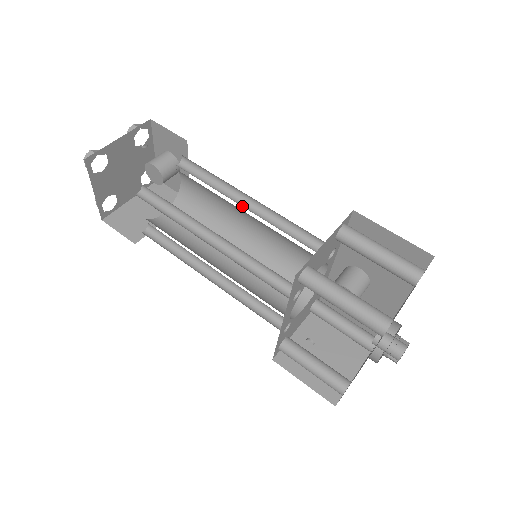
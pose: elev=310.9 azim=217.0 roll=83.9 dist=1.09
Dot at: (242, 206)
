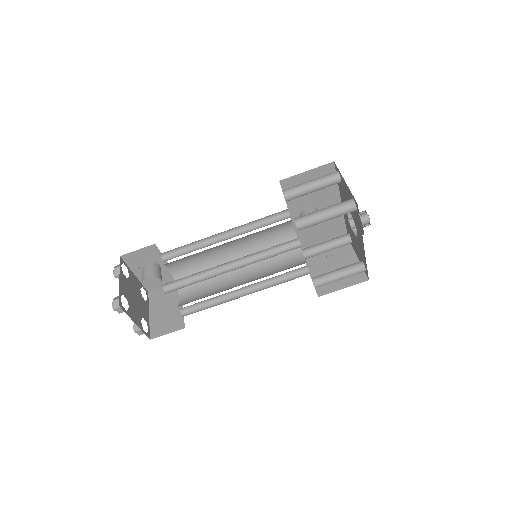
Dot at: occluded
